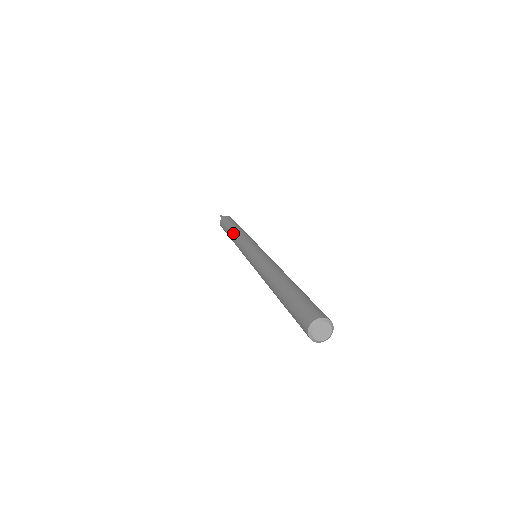
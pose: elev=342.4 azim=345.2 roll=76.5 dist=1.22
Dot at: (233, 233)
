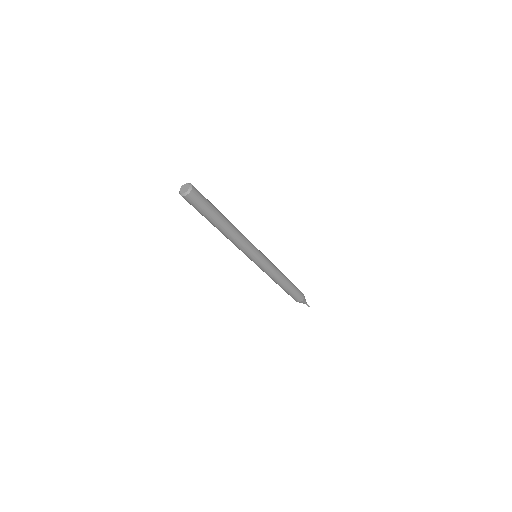
Dot at: occluded
